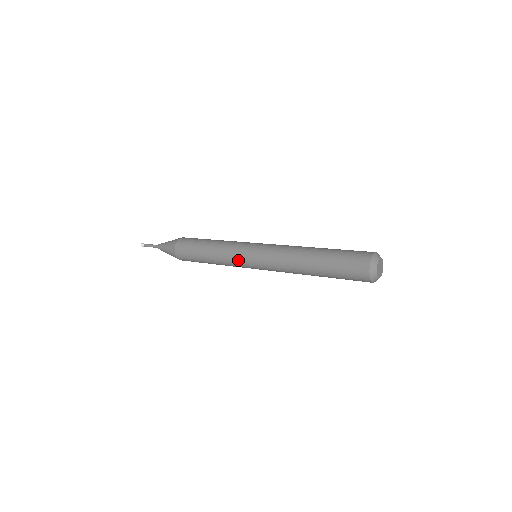
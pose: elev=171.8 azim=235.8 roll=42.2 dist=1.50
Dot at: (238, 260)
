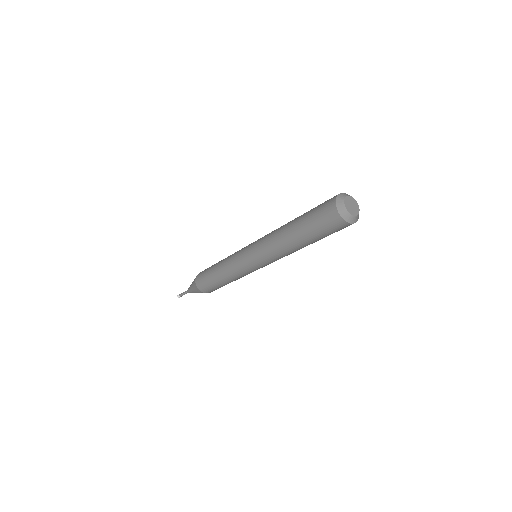
Dot at: (239, 265)
